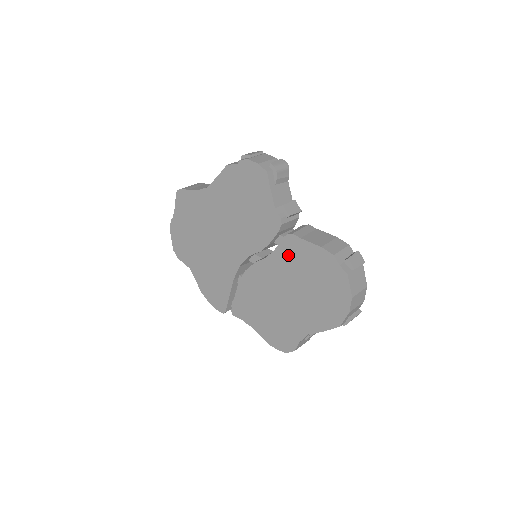
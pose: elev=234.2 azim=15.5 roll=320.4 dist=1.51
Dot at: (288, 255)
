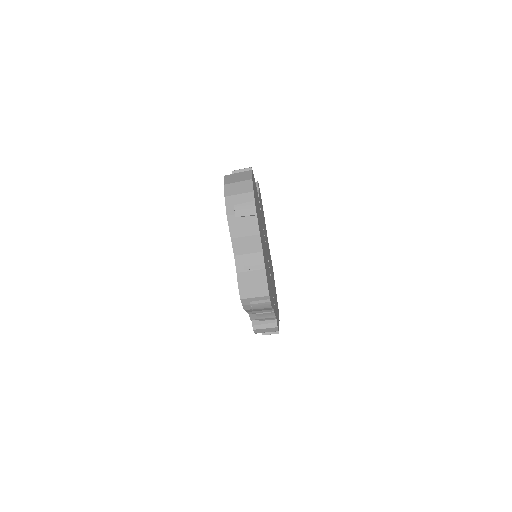
Dot at: occluded
